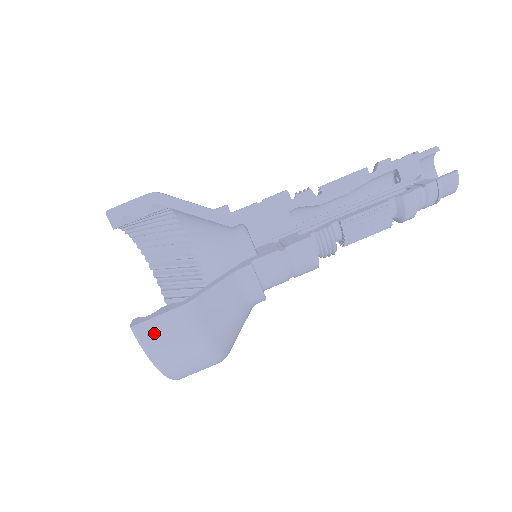
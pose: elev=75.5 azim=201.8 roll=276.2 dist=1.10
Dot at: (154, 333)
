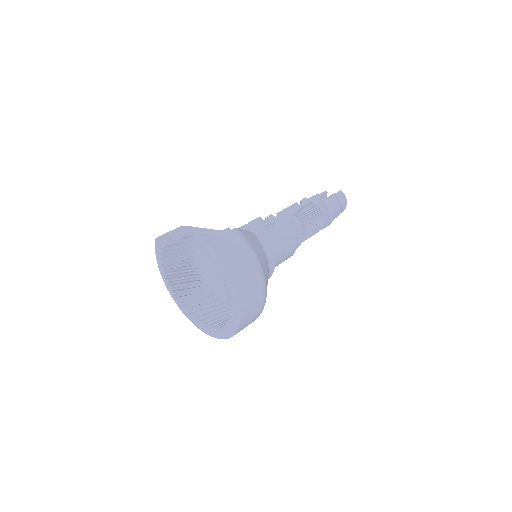
Dot at: (221, 246)
